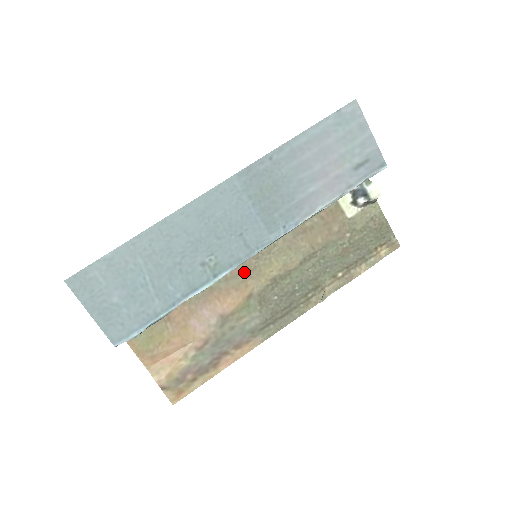
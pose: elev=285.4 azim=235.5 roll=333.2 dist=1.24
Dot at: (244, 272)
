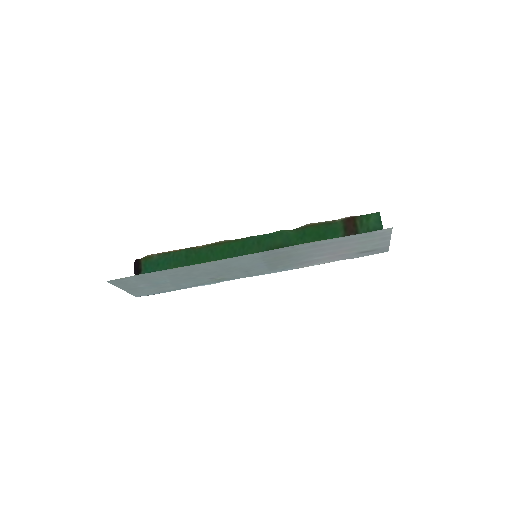
Dot at: occluded
